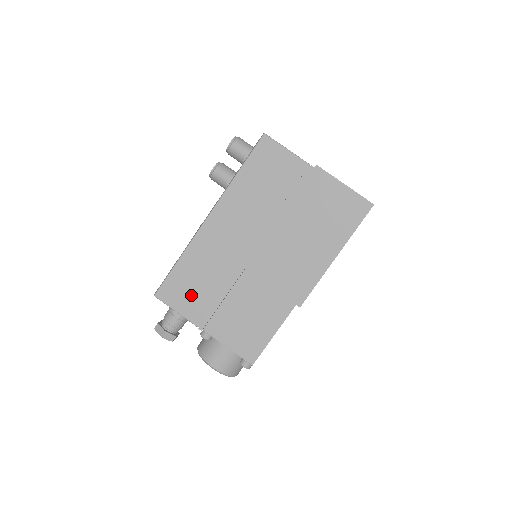
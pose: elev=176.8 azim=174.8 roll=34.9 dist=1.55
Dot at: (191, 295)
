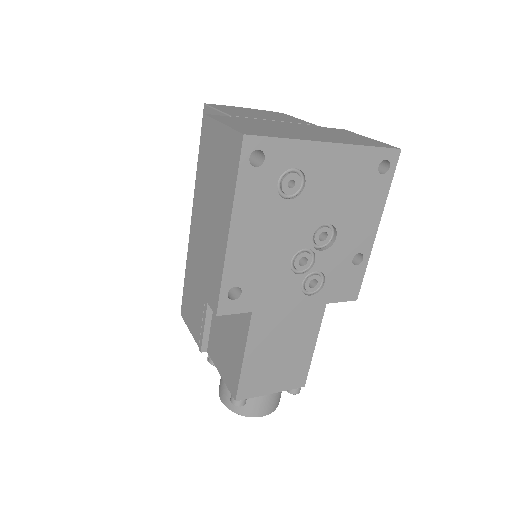
Dot at: (193, 311)
